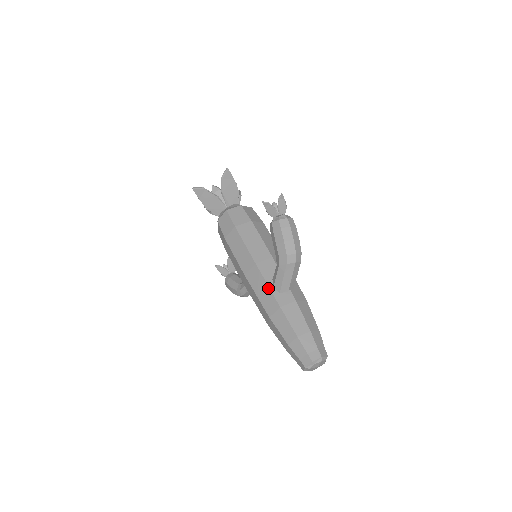
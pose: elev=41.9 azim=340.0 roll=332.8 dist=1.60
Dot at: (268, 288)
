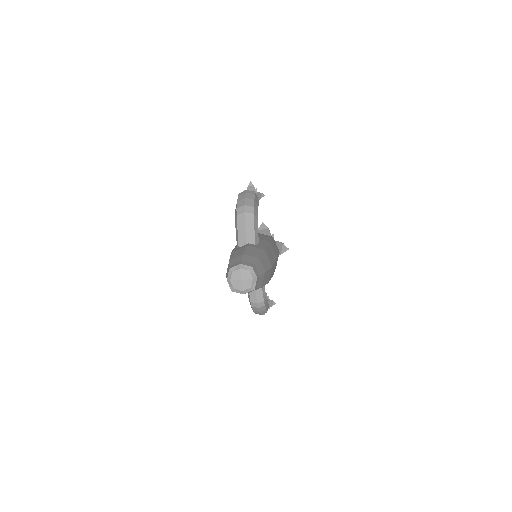
Dot at: occluded
